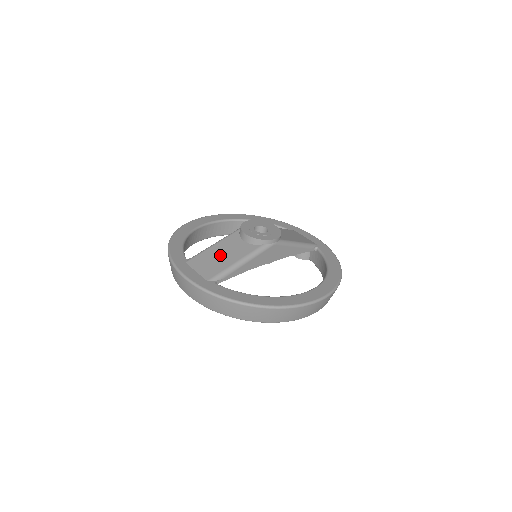
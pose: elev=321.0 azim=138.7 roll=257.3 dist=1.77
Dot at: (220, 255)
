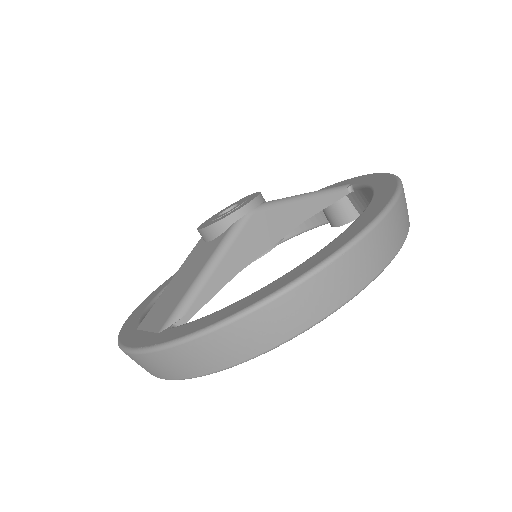
Dot at: (178, 284)
